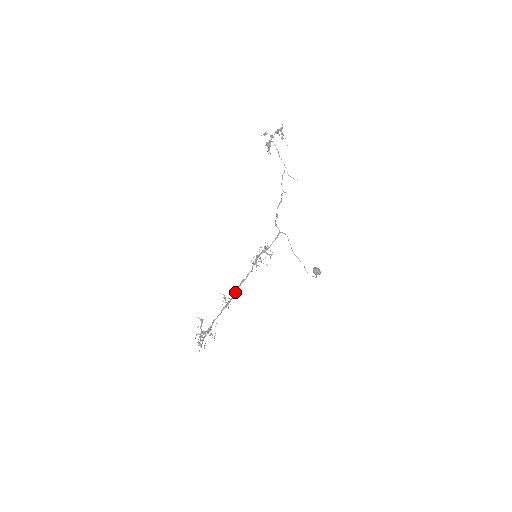
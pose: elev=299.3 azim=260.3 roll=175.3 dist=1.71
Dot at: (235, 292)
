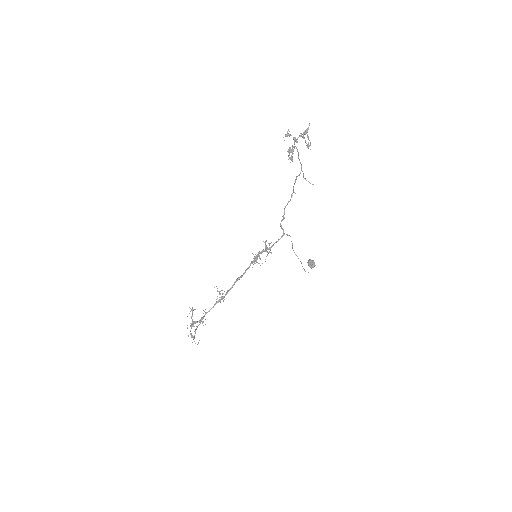
Dot at: (230, 289)
